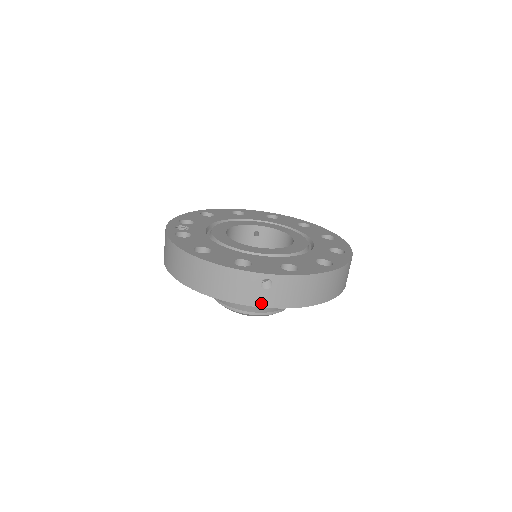
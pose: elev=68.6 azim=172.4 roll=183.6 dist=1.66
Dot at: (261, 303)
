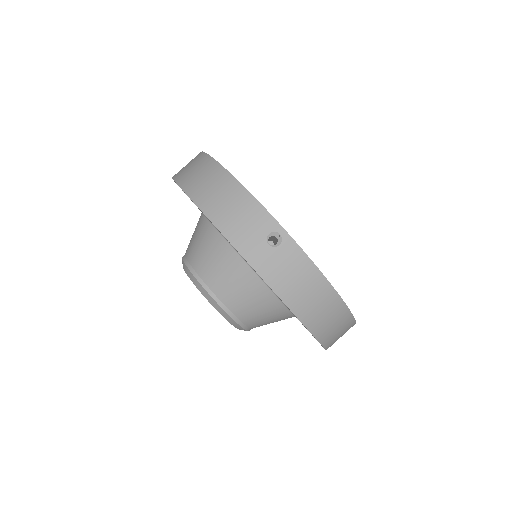
Dot at: (250, 256)
